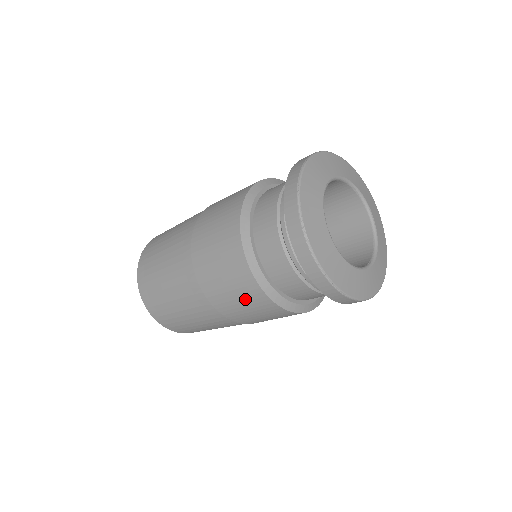
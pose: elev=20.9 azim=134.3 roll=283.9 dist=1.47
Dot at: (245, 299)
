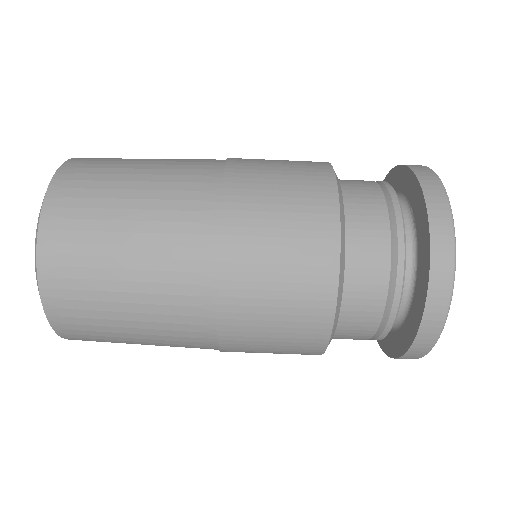
Dot at: (294, 169)
